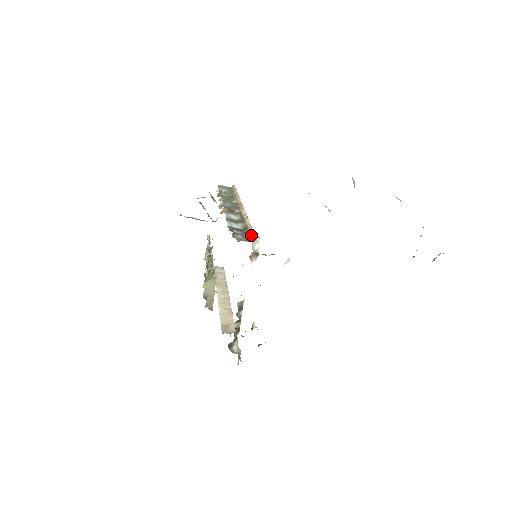
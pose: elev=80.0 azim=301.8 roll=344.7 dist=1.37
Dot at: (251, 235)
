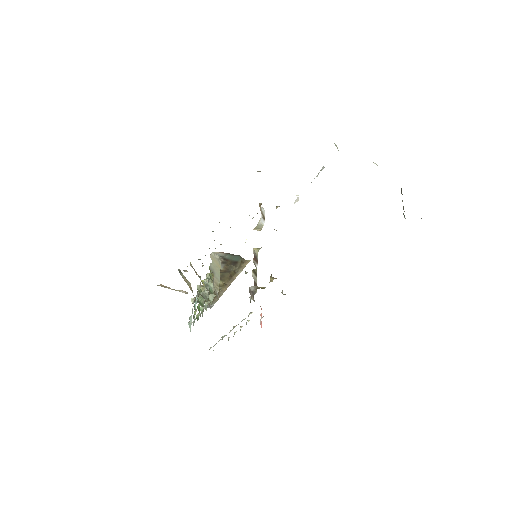
Dot at: occluded
